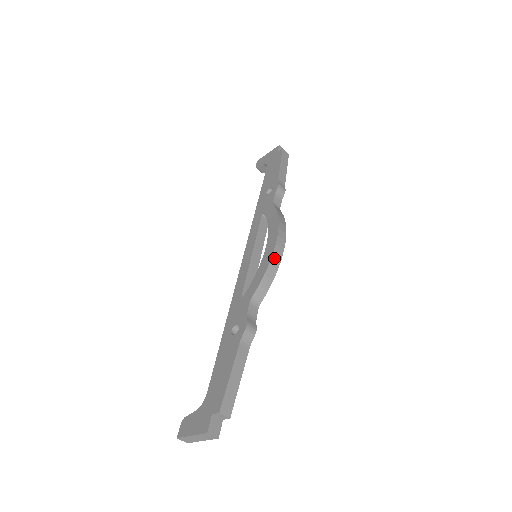
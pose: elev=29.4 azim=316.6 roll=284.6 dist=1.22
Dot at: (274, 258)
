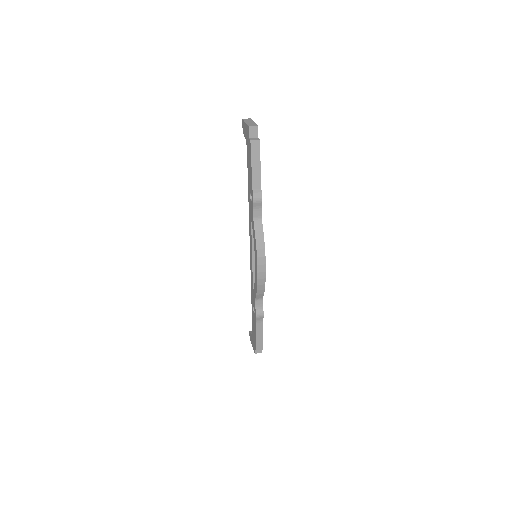
Dot at: (259, 281)
